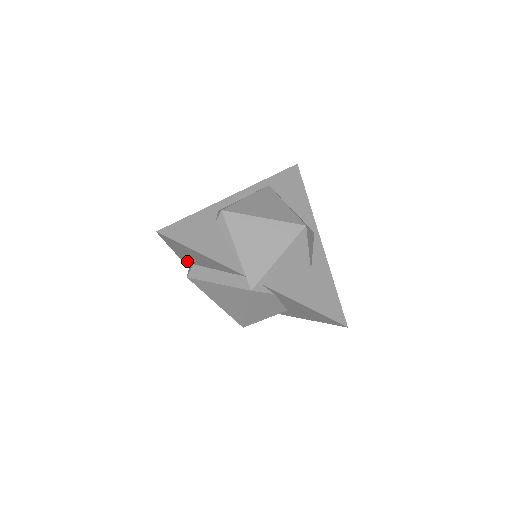
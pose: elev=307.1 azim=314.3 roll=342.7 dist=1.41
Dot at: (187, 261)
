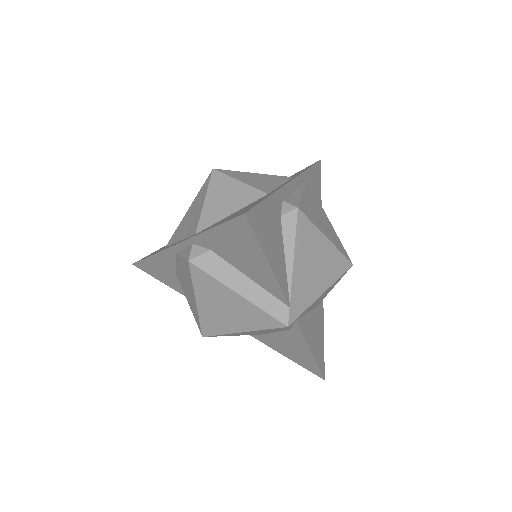
Dot at: (206, 242)
